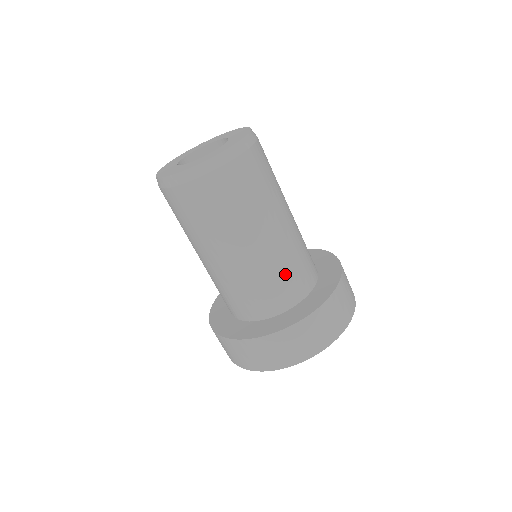
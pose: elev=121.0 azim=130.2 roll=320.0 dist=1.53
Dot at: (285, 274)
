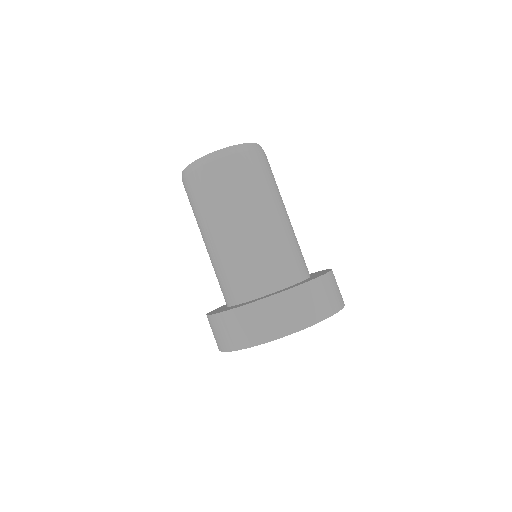
Dot at: (279, 255)
